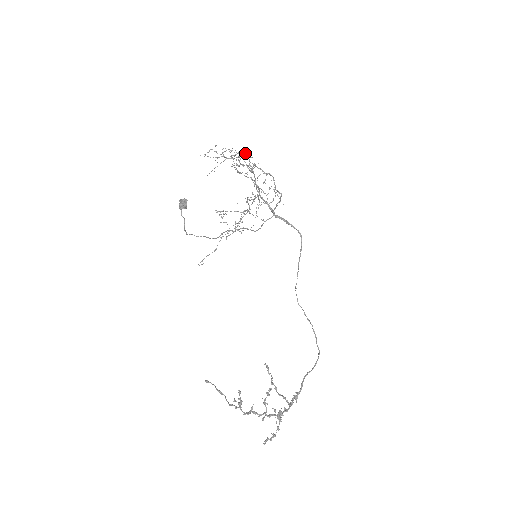
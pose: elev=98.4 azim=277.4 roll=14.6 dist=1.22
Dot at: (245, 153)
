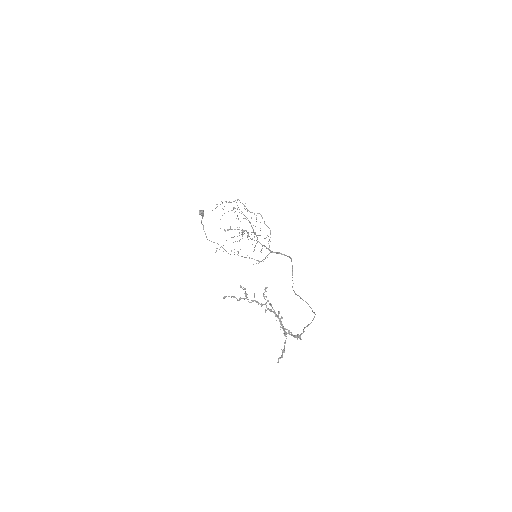
Dot at: occluded
